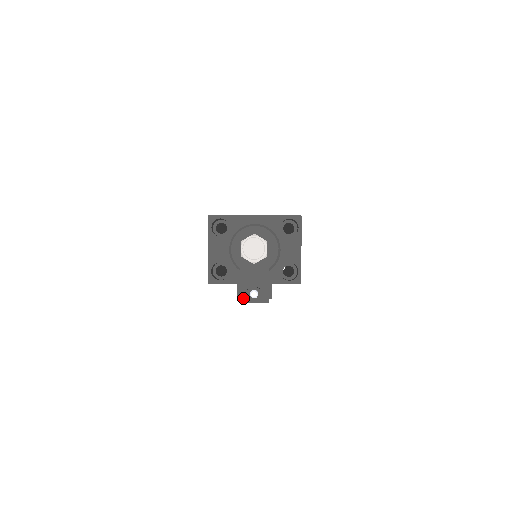
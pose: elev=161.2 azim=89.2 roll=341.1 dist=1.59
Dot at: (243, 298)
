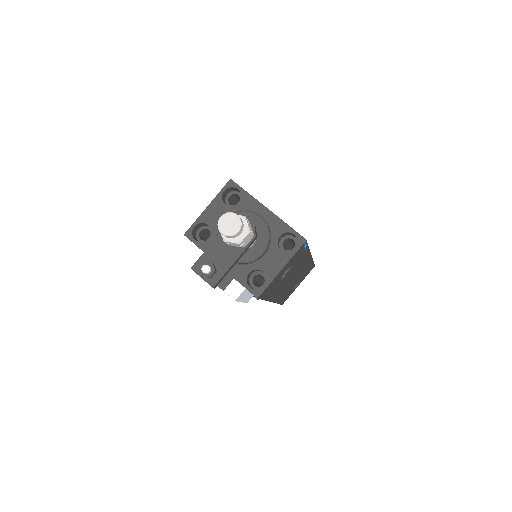
Dot at: (196, 266)
